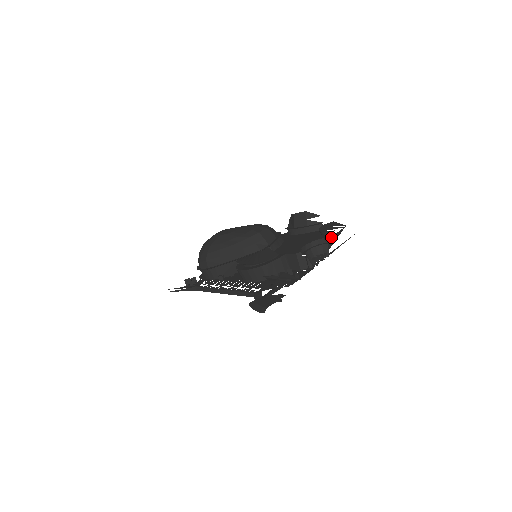
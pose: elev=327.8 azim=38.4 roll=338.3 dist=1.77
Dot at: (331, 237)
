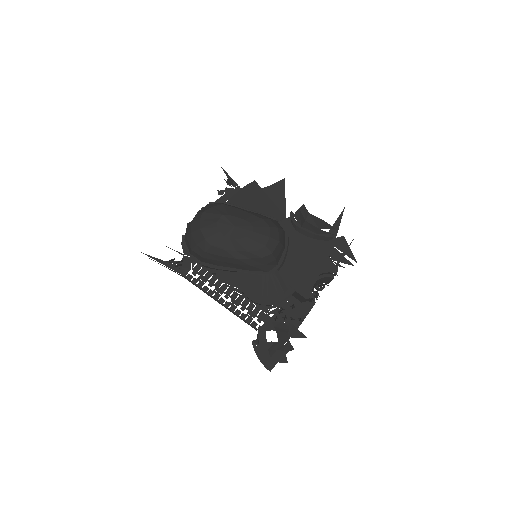
Dot at: (330, 230)
